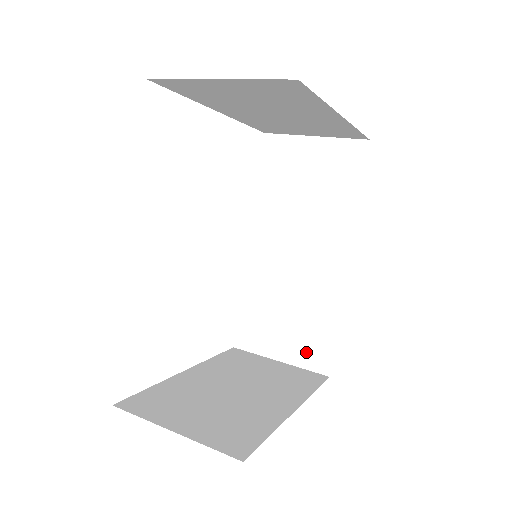
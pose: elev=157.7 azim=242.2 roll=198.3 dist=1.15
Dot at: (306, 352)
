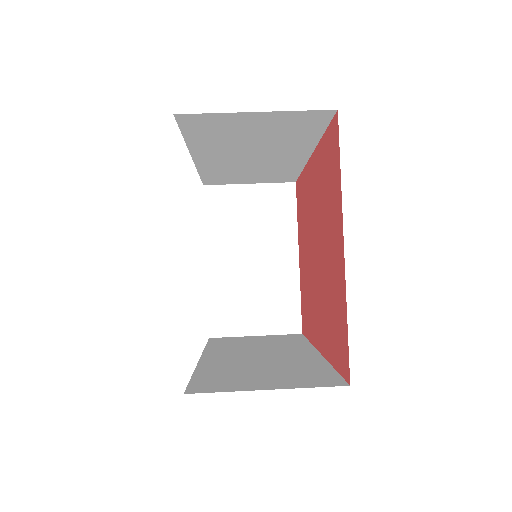
Dot at: (274, 180)
